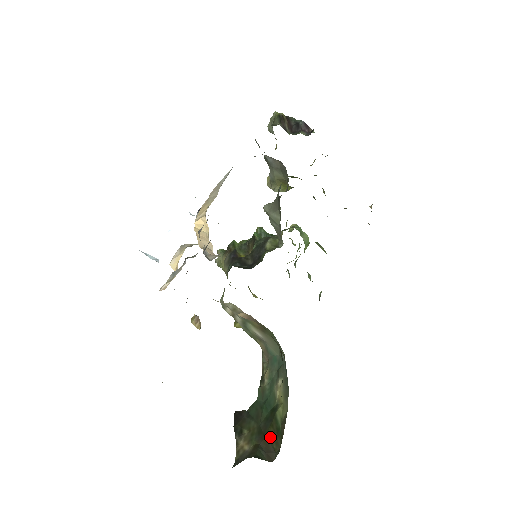
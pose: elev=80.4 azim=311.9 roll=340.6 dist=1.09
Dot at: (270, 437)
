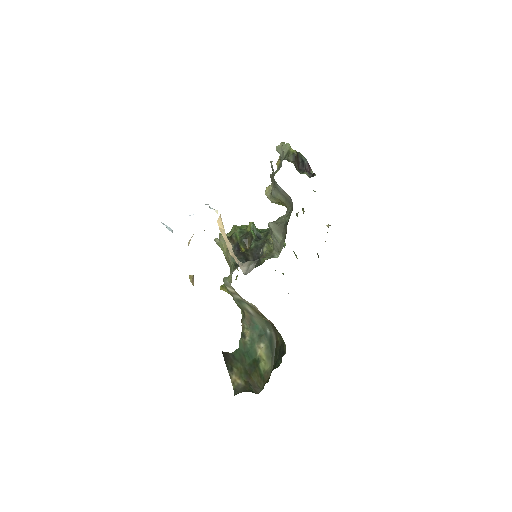
Dot at: (255, 378)
